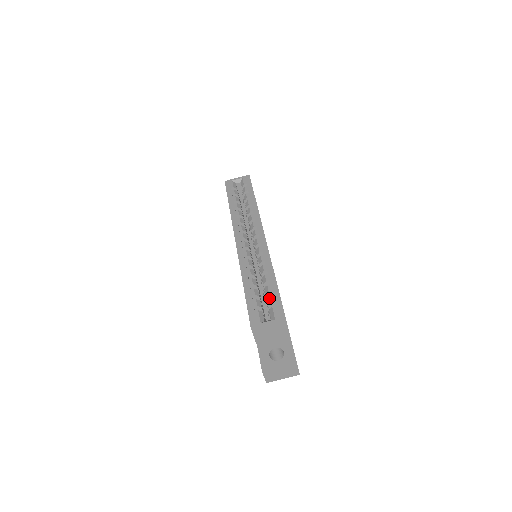
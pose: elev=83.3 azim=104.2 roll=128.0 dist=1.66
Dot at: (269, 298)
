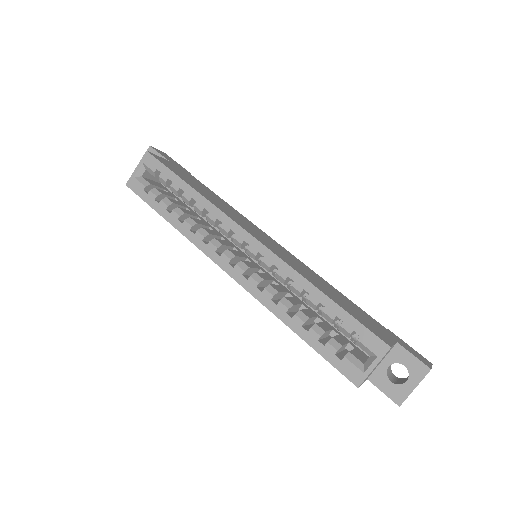
Dot at: (342, 329)
